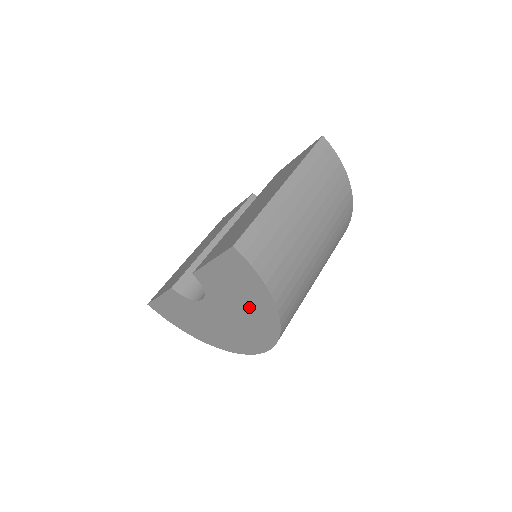
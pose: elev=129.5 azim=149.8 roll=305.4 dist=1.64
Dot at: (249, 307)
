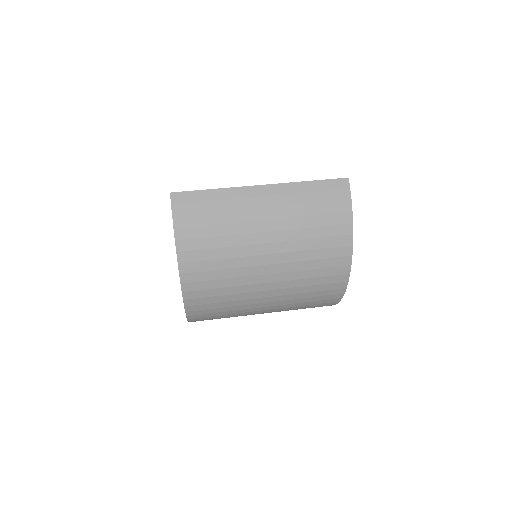
Dot at: occluded
